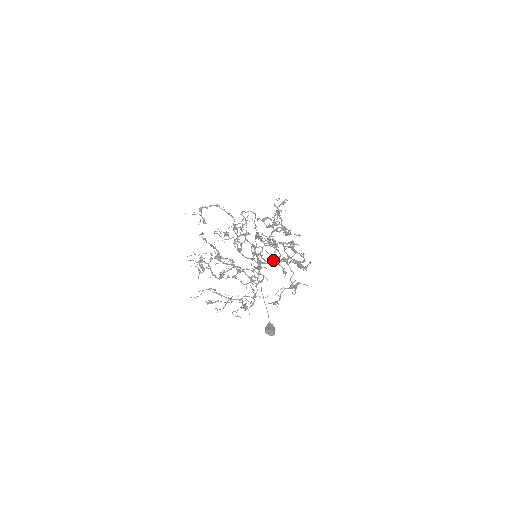
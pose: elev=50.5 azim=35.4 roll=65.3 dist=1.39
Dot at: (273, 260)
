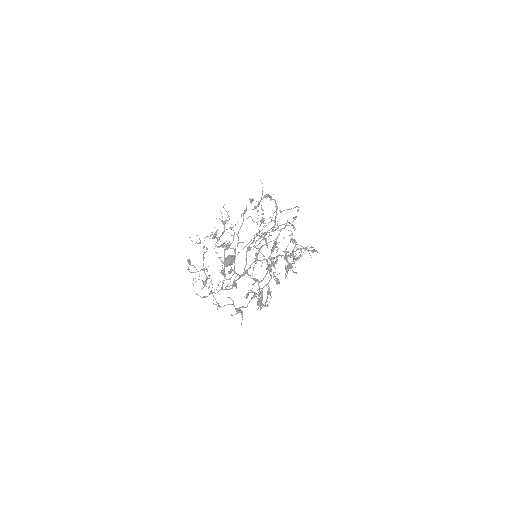
Dot at: occluded
